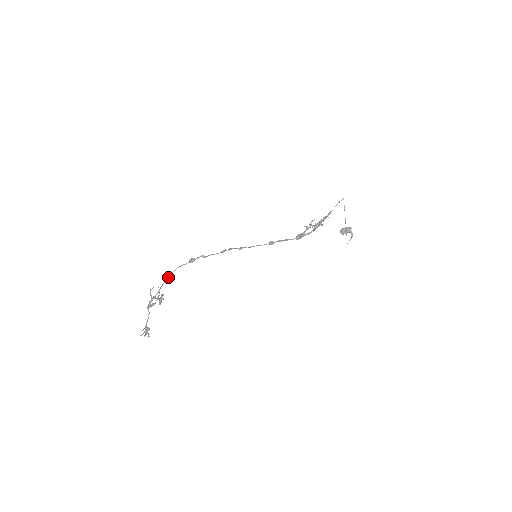
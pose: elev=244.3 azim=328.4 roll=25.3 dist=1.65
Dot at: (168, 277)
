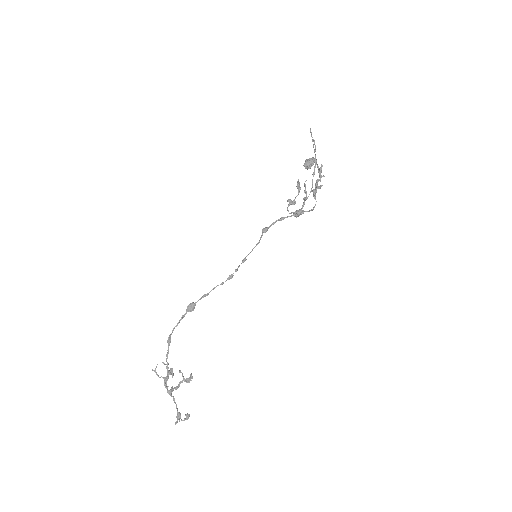
Dot at: (169, 343)
